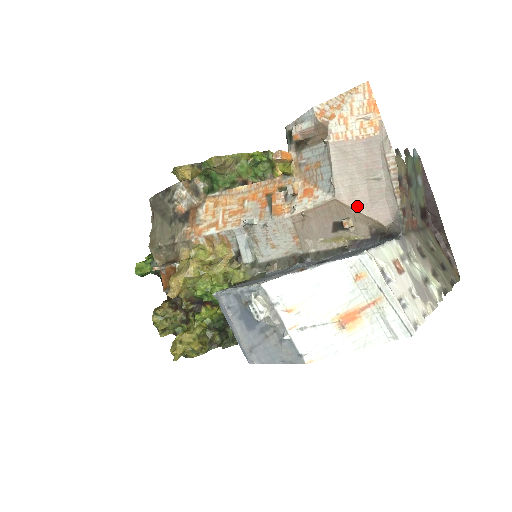
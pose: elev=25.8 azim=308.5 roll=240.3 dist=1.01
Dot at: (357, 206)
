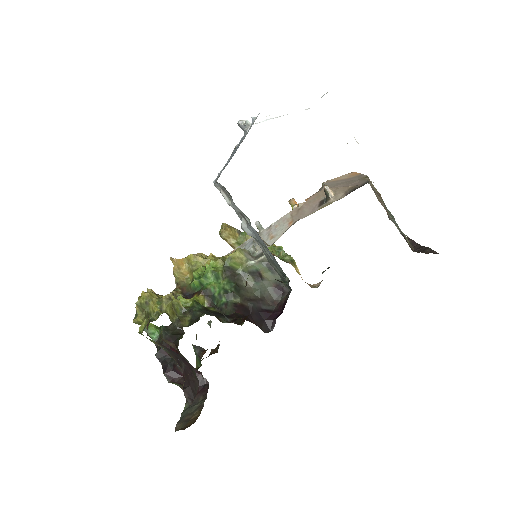
Dot at: (337, 187)
